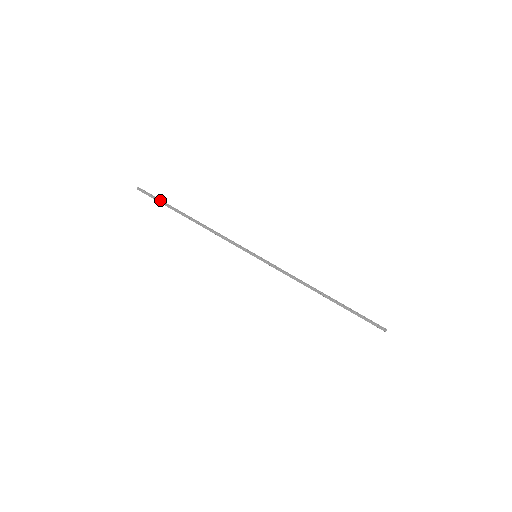
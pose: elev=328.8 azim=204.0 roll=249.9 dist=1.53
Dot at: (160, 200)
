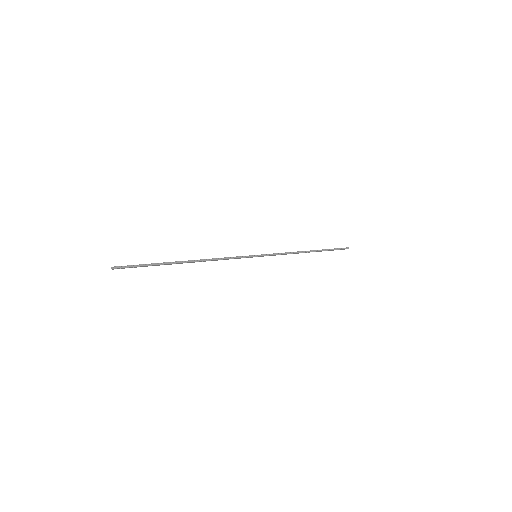
Dot at: (148, 265)
